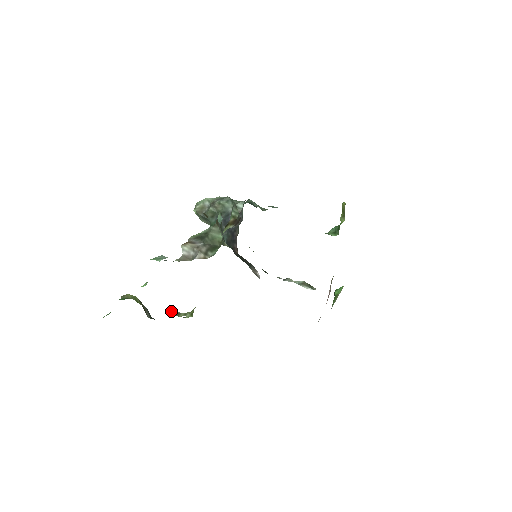
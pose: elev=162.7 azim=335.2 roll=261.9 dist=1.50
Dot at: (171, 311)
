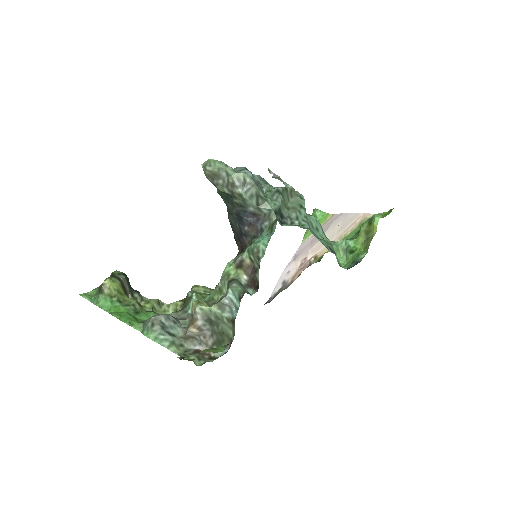
Dot at: (155, 306)
